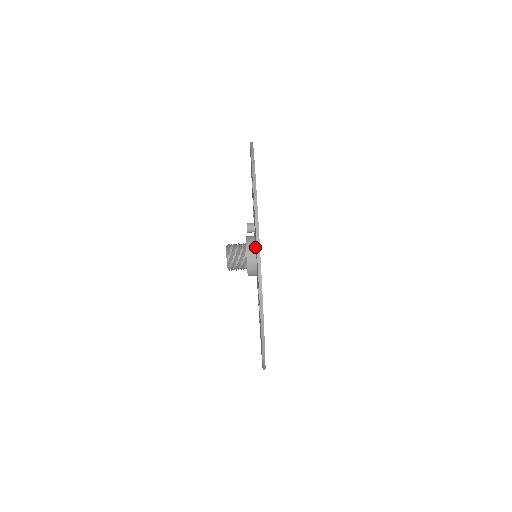
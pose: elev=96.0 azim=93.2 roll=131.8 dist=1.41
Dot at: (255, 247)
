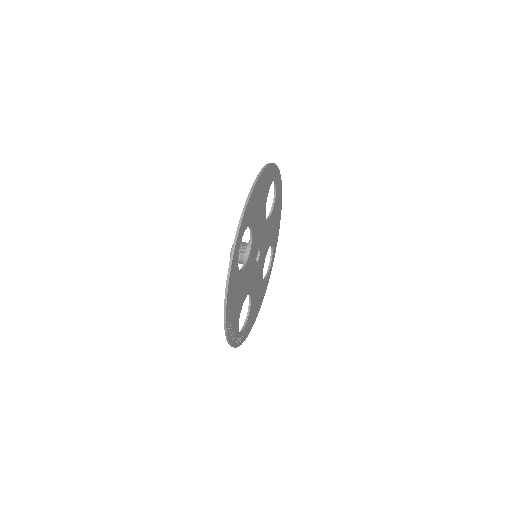
Dot at: occluded
